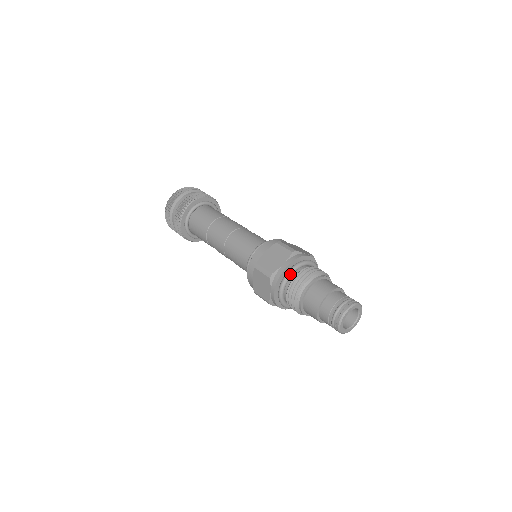
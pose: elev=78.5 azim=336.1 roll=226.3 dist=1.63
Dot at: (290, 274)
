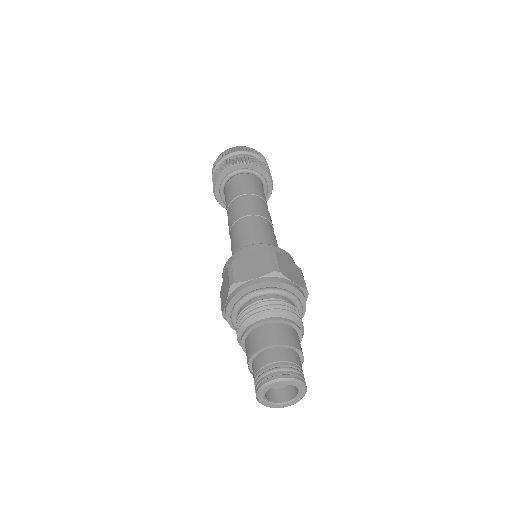
Dot at: (253, 295)
